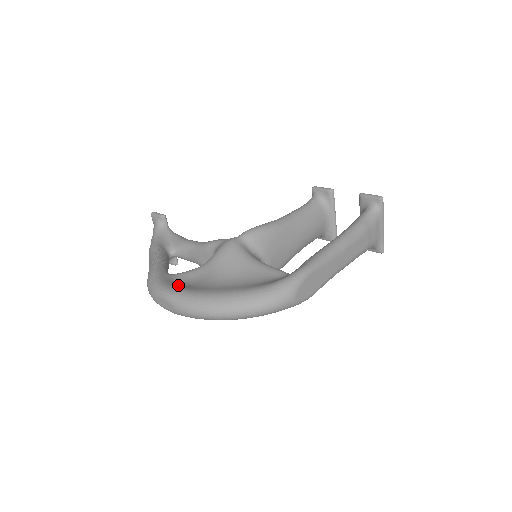
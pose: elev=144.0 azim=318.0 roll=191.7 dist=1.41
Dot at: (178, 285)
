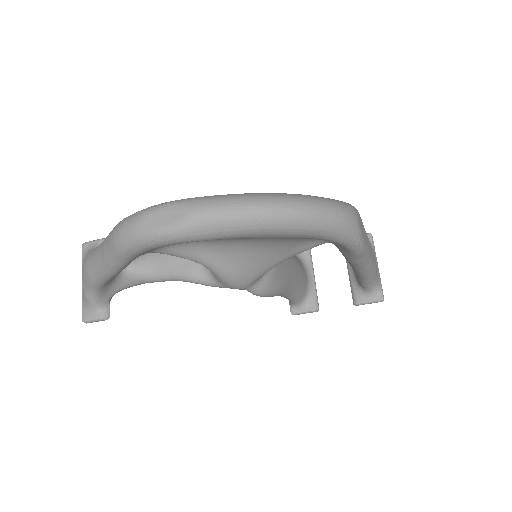
Dot at: occluded
